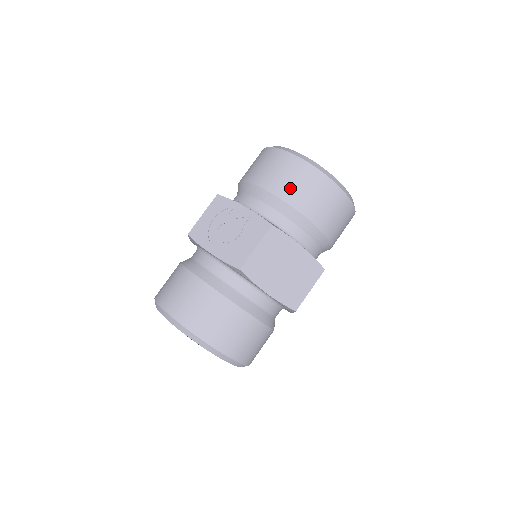
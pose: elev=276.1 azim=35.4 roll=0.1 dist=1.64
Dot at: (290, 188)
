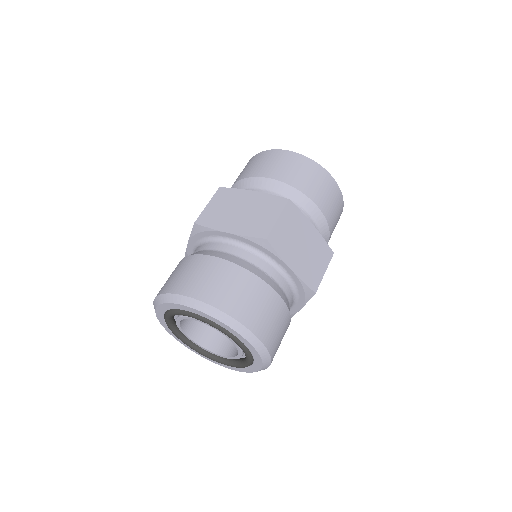
Dot at: (243, 173)
